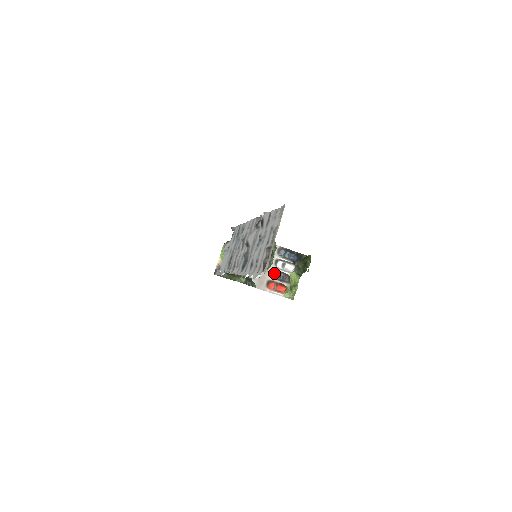
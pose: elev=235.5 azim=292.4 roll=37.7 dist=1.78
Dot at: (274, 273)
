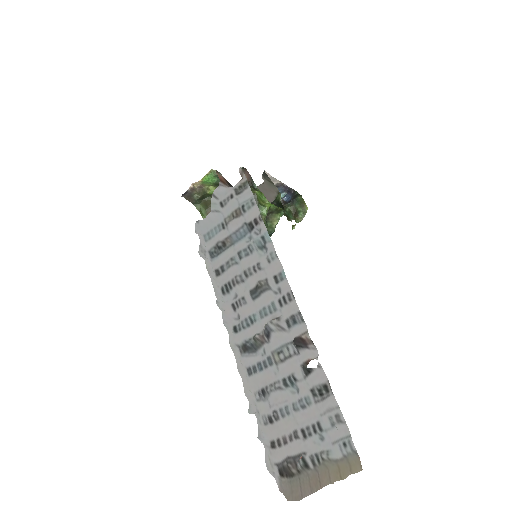
Dot at: occluded
